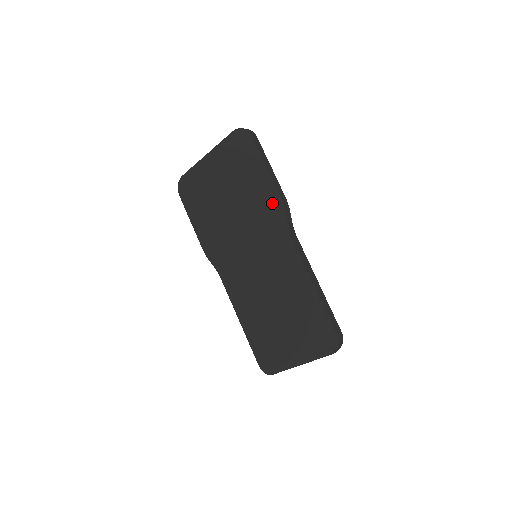
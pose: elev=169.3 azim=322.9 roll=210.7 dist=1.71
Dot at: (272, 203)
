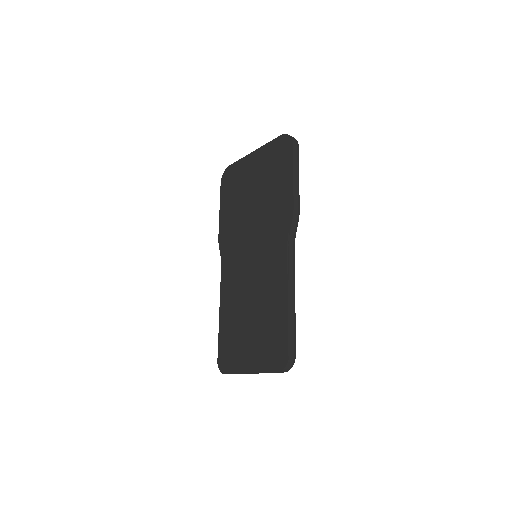
Dot at: (285, 209)
